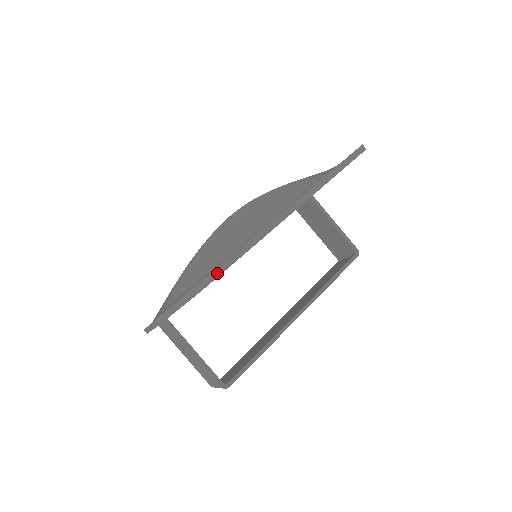
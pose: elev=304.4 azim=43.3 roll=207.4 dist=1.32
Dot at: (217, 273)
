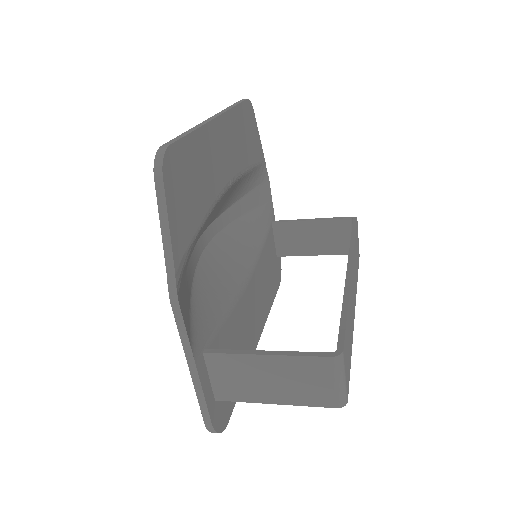
Dot at: (168, 144)
